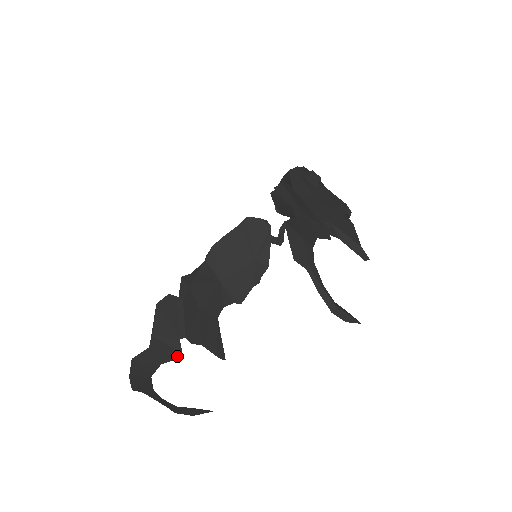
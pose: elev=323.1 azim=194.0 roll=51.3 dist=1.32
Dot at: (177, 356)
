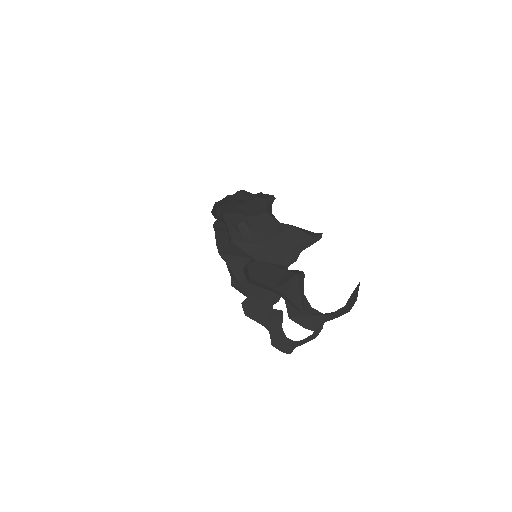
Dot at: (281, 315)
